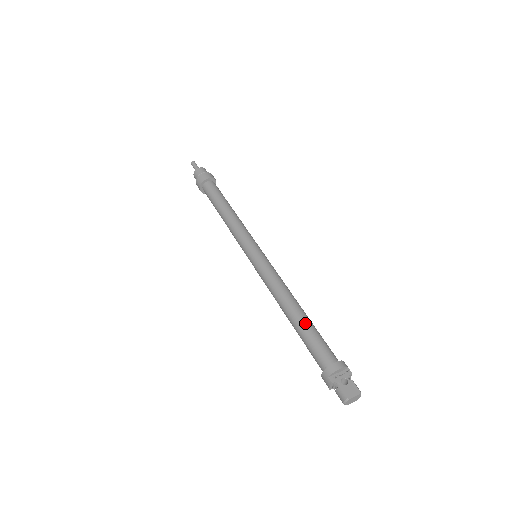
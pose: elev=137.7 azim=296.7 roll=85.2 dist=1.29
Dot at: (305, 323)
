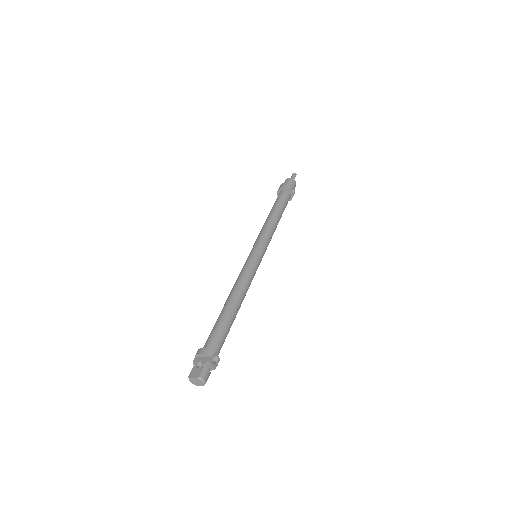
Dot at: (222, 314)
